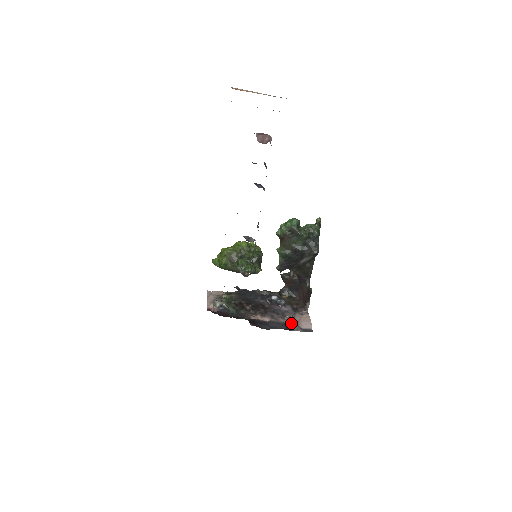
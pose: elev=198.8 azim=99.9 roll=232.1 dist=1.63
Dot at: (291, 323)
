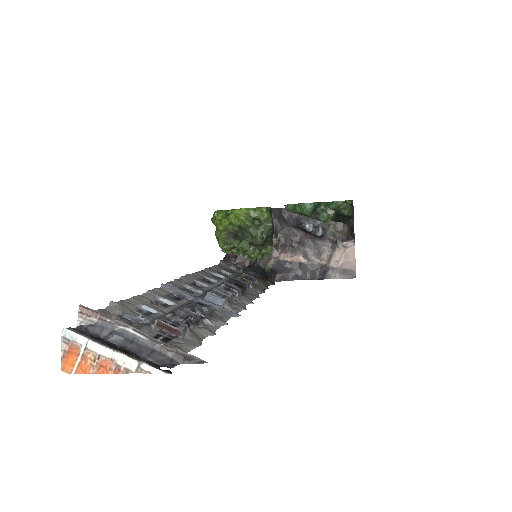
Dot at: (328, 266)
